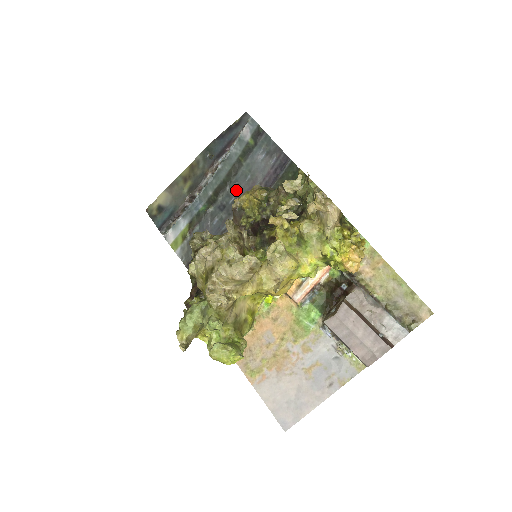
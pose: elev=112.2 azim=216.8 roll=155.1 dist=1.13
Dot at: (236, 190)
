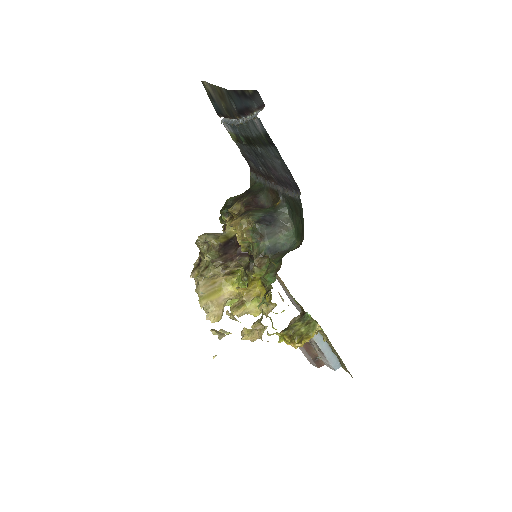
Dot at: (262, 157)
